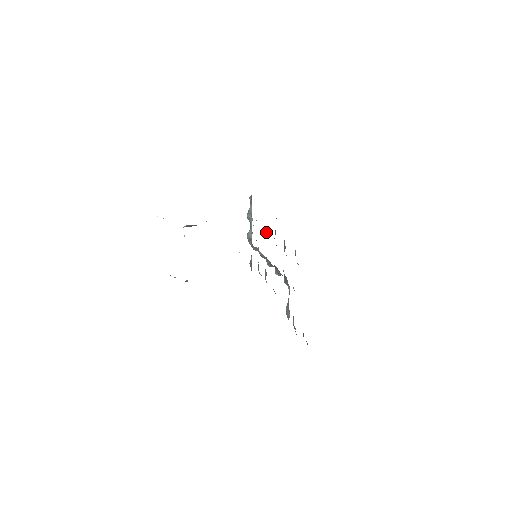
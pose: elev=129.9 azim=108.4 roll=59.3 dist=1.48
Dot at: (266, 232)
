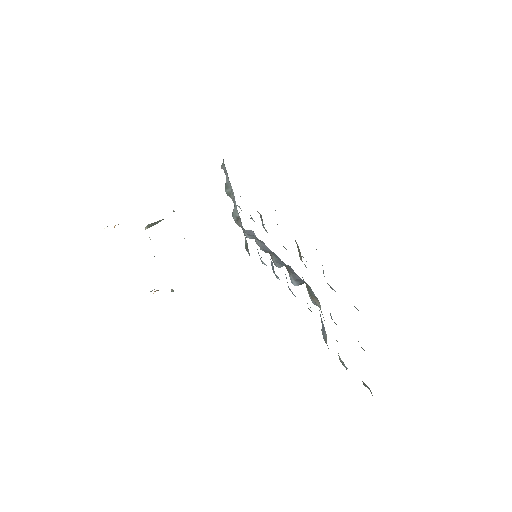
Dot at: (262, 223)
